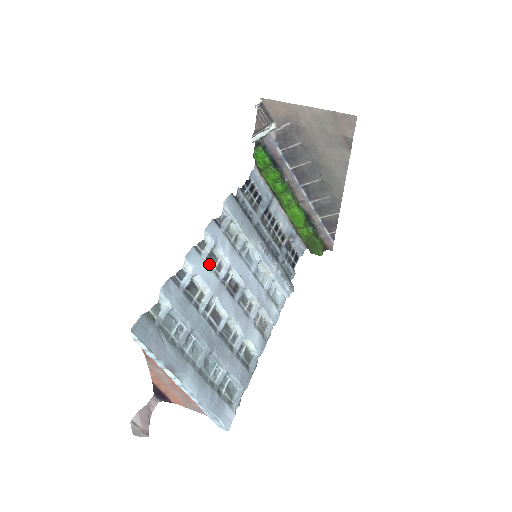
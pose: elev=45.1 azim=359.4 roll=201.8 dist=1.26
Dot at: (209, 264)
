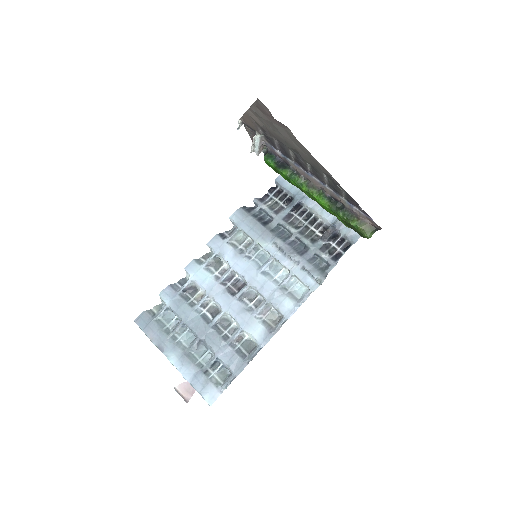
Dot at: (210, 270)
